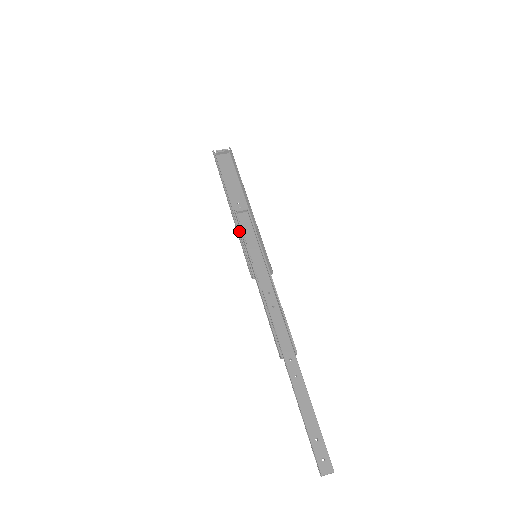
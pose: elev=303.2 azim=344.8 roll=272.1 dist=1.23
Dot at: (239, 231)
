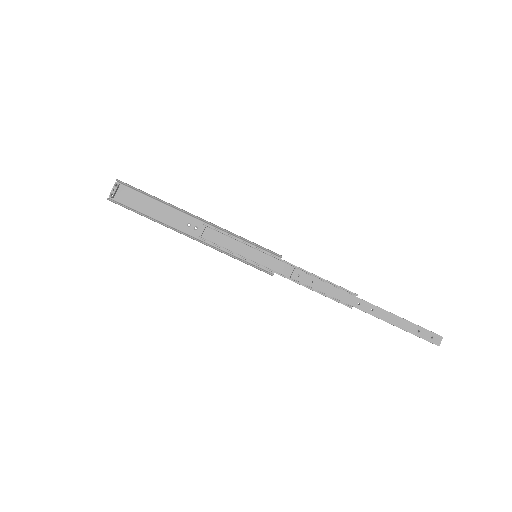
Dot at: (220, 249)
